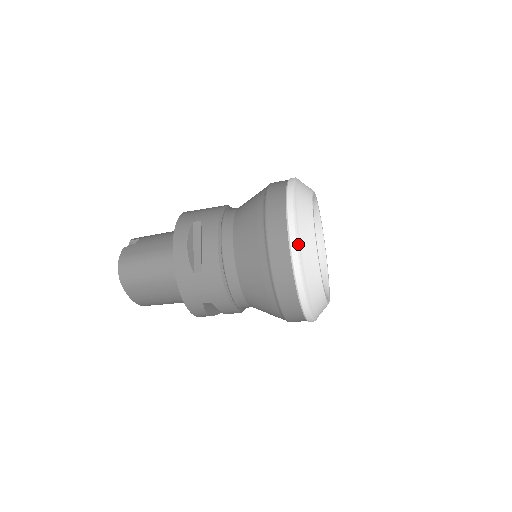
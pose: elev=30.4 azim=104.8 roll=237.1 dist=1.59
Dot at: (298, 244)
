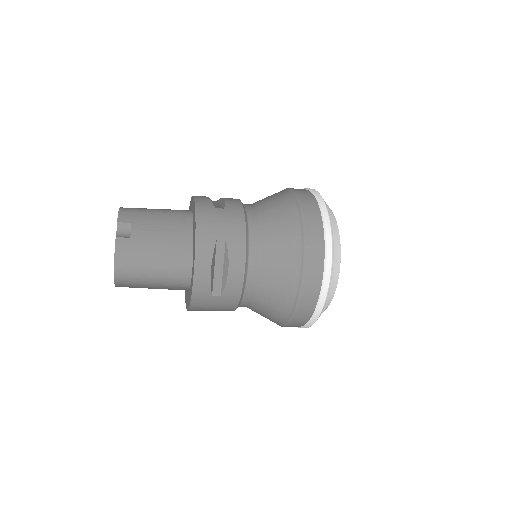
Dot at: (327, 297)
